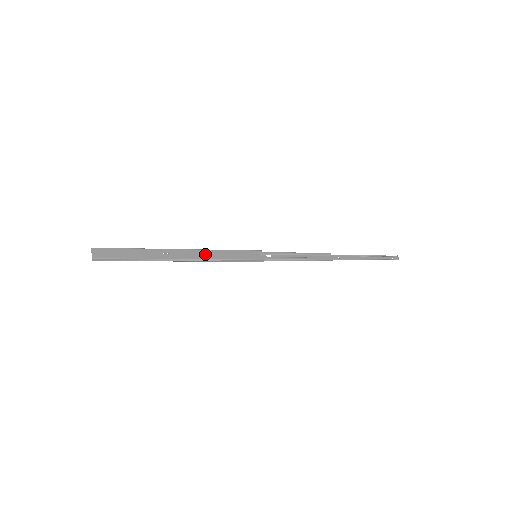
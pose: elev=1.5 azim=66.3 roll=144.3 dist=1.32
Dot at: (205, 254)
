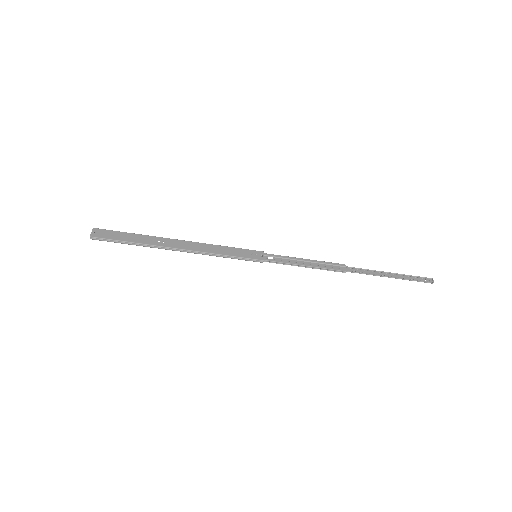
Dot at: (201, 247)
